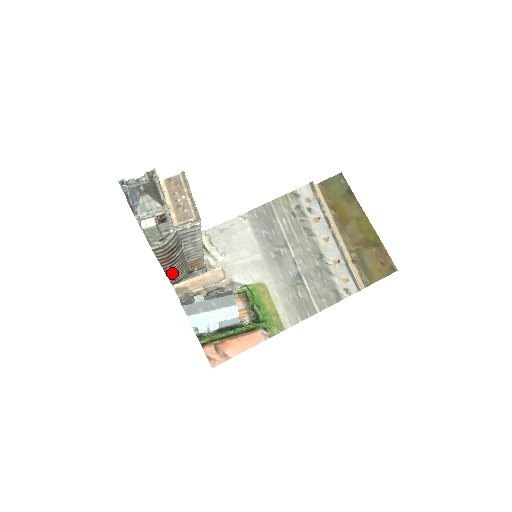
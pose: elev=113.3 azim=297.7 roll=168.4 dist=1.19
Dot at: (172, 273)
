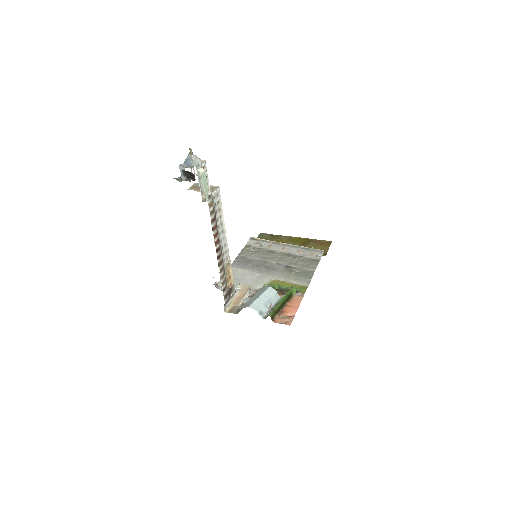
Dot at: (221, 269)
